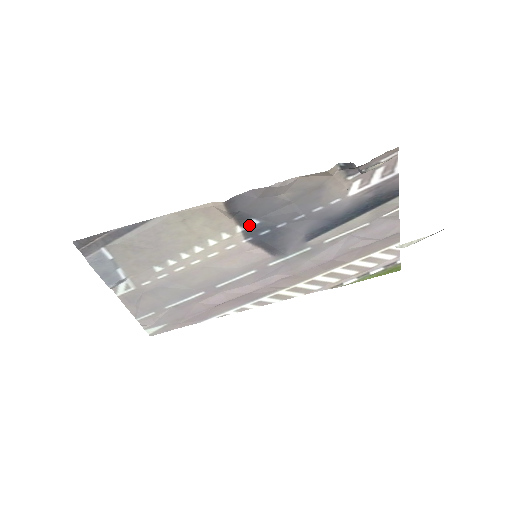
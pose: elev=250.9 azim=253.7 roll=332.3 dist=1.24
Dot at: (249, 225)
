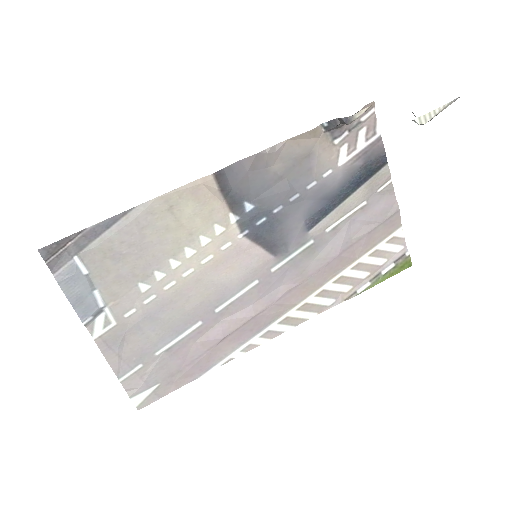
Dot at: (243, 212)
